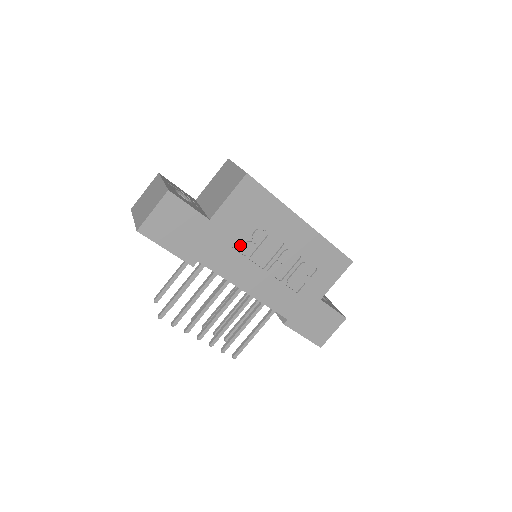
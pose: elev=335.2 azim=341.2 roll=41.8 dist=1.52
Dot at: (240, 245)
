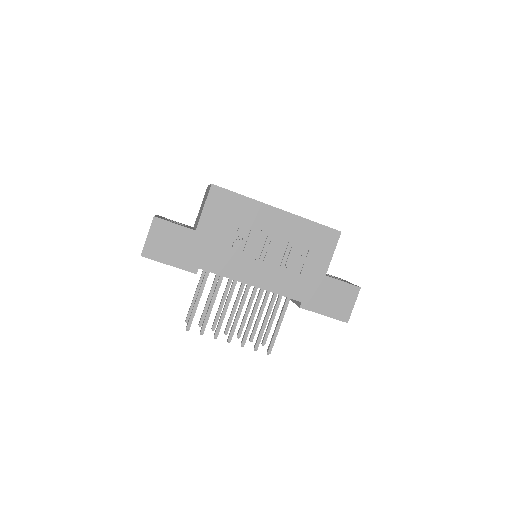
Dot at: (230, 245)
